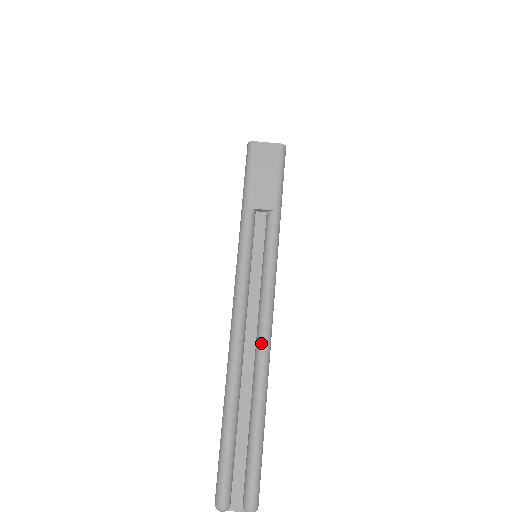
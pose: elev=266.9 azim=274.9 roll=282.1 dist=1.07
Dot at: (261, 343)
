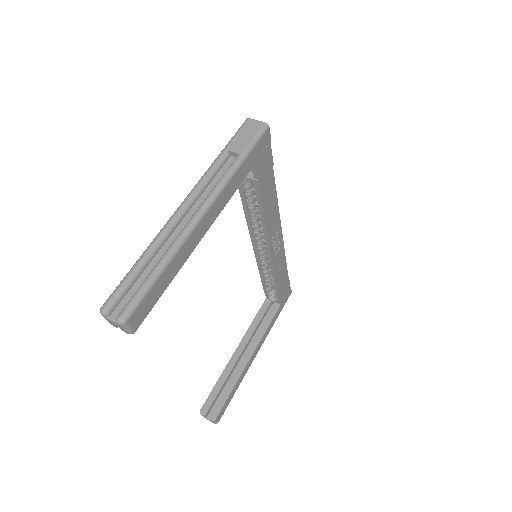
Dot at: (188, 222)
